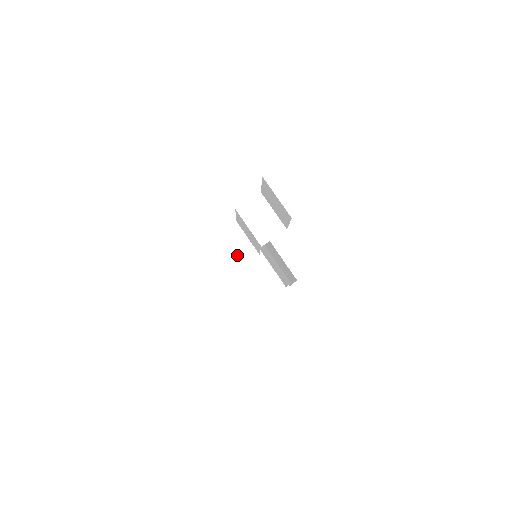
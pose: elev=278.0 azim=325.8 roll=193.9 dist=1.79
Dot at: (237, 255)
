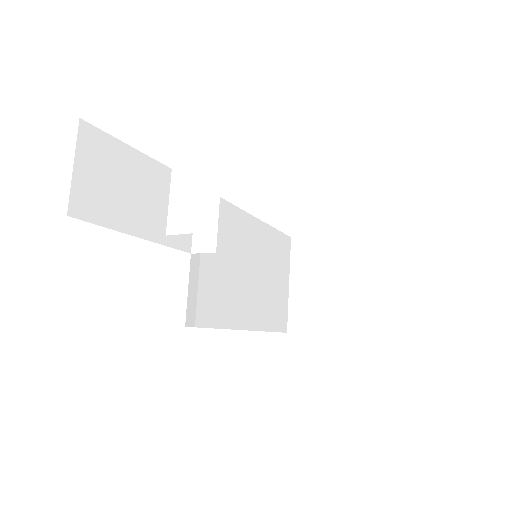
Dot at: (305, 246)
